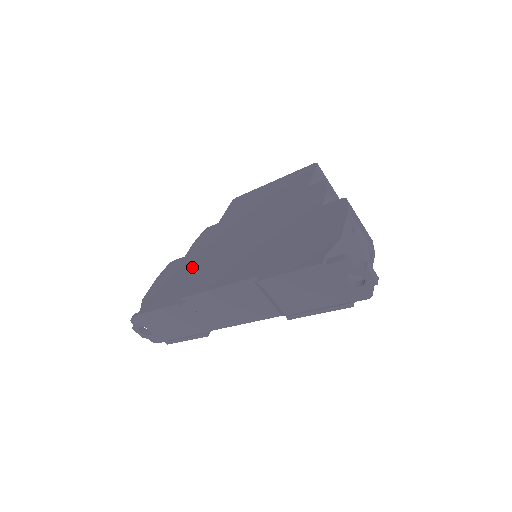
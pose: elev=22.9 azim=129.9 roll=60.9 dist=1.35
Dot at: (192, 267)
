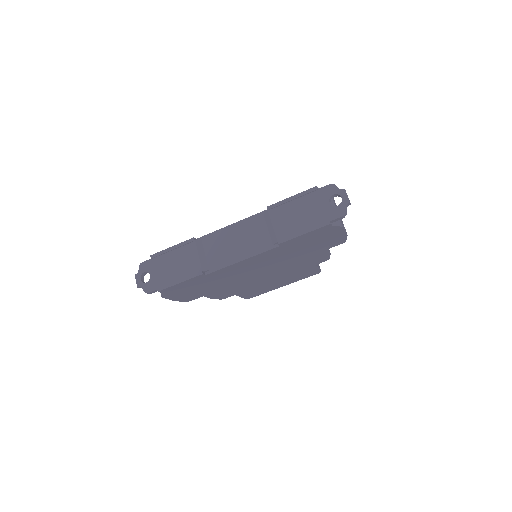
Dot at: occluded
